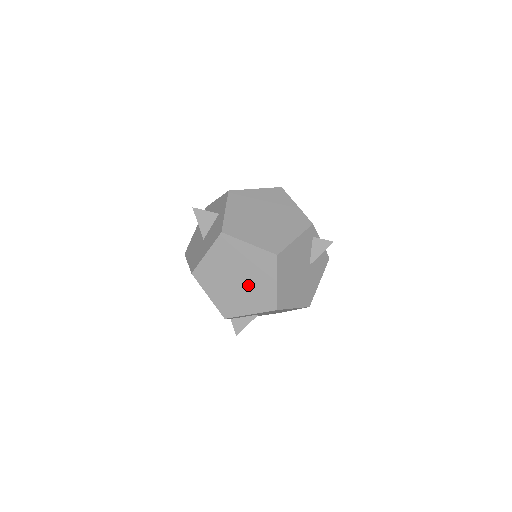
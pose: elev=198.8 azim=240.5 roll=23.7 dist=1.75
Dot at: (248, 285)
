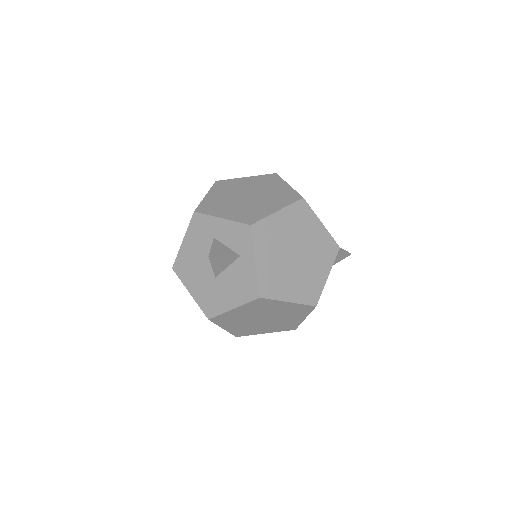
Dot at: (273, 321)
